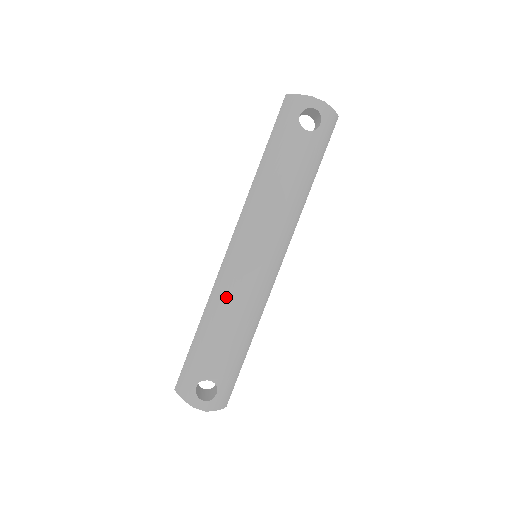
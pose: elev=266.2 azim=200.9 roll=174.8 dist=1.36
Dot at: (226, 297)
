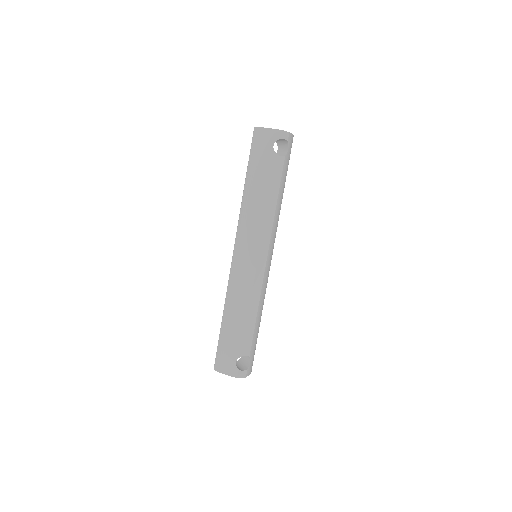
Dot at: (244, 293)
